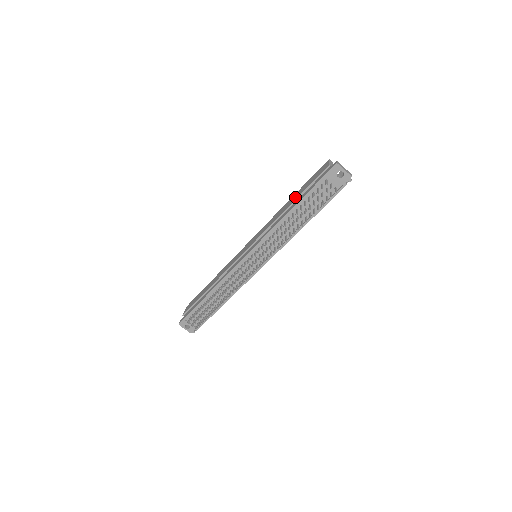
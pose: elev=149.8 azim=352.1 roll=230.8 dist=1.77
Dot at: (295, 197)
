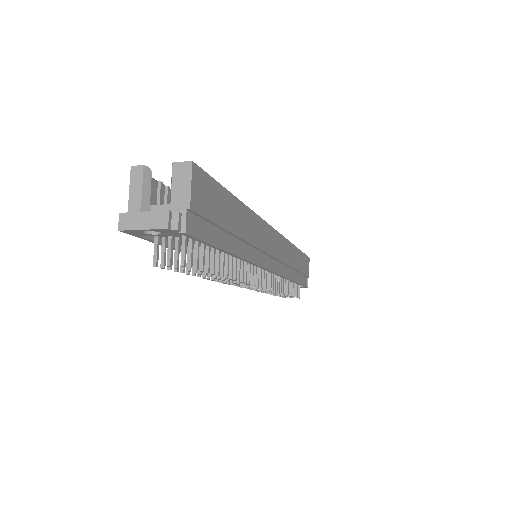
Dot at: occluded
